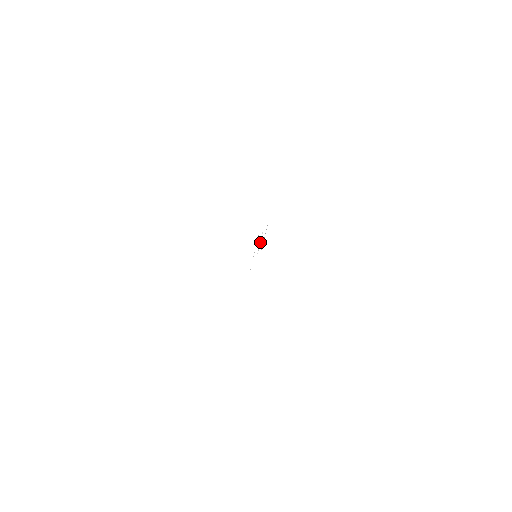
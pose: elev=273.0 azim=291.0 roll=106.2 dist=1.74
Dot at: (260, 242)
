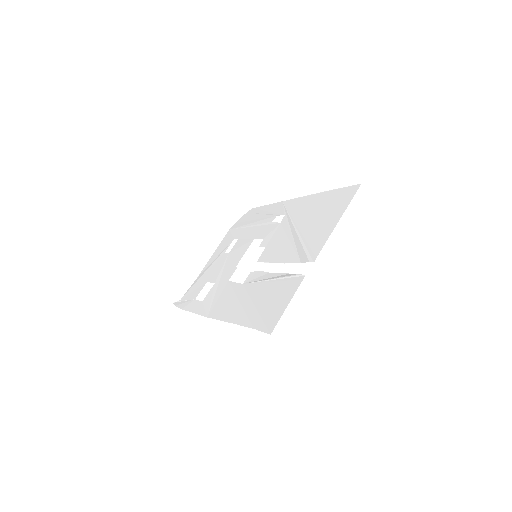
Dot at: (280, 262)
